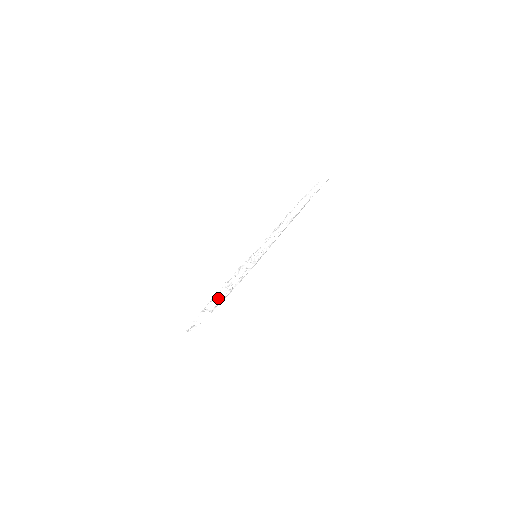
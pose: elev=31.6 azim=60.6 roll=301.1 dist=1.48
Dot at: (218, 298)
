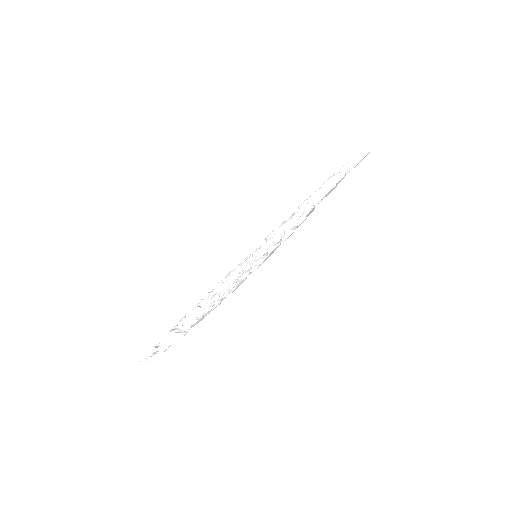
Dot at: (196, 313)
